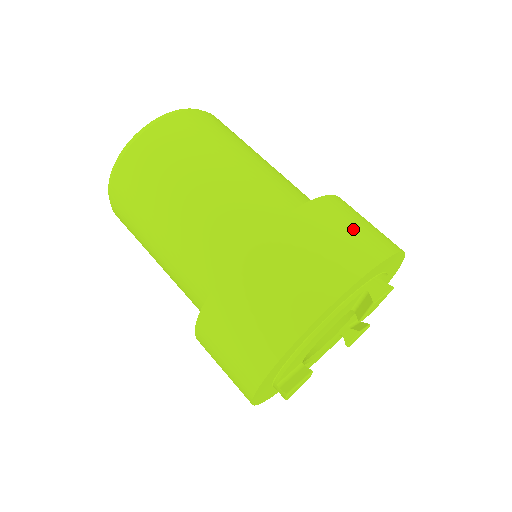
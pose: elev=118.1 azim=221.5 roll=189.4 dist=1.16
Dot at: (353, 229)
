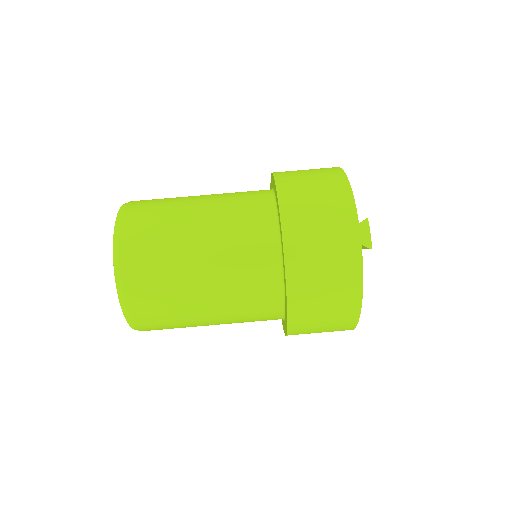
Dot at: (323, 229)
